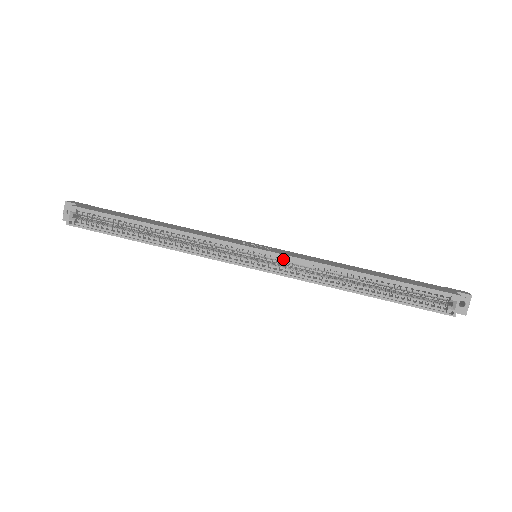
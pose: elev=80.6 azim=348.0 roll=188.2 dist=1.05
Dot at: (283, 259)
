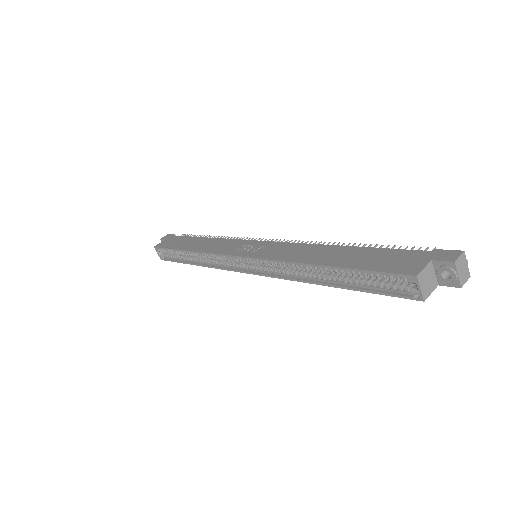
Dot at: occluded
